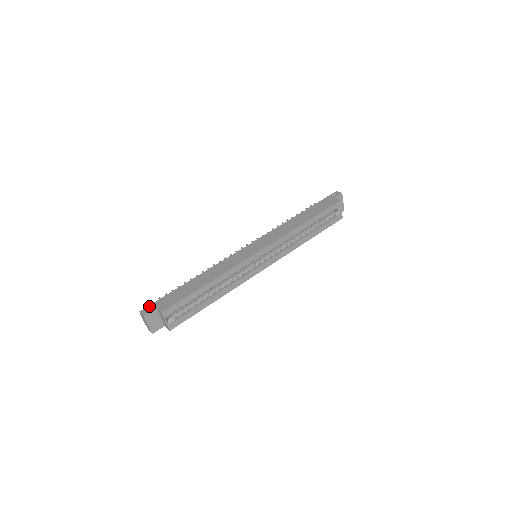
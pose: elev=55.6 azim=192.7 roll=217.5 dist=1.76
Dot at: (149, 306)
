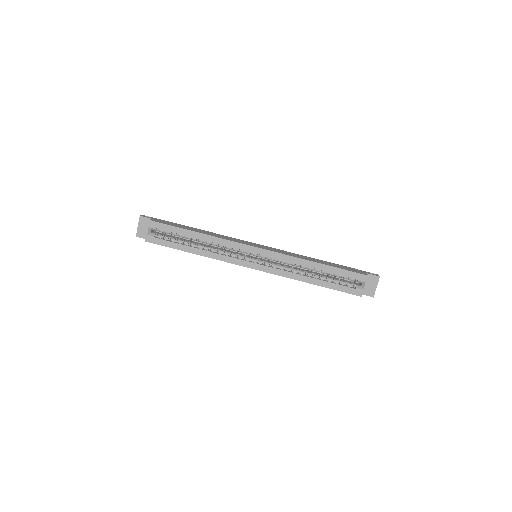
Dot at: (151, 217)
